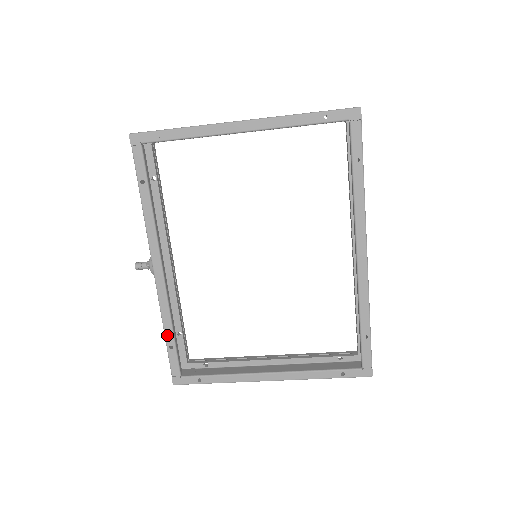
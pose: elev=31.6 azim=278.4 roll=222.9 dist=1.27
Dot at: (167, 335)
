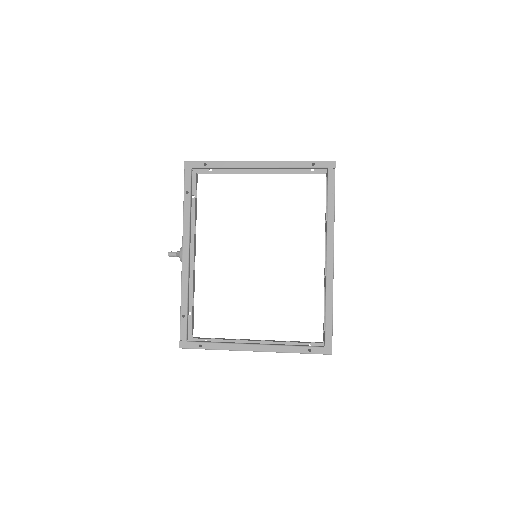
Dot at: (182, 306)
